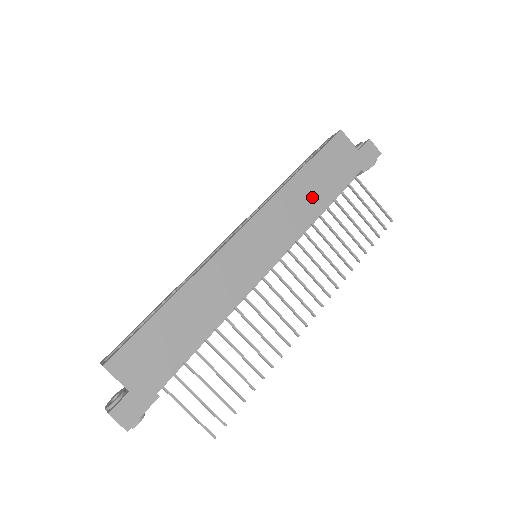
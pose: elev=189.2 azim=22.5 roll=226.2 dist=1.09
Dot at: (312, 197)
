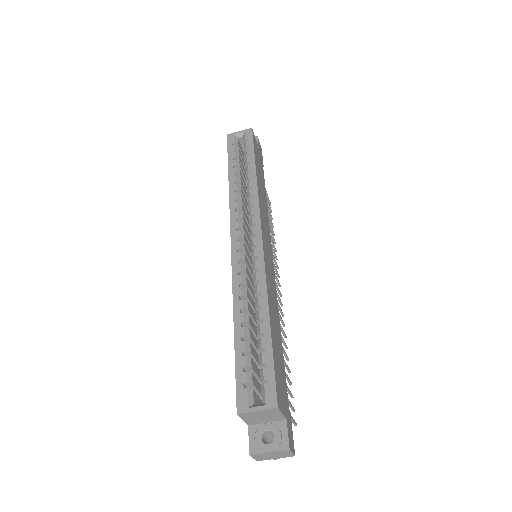
Dot at: (263, 193)
